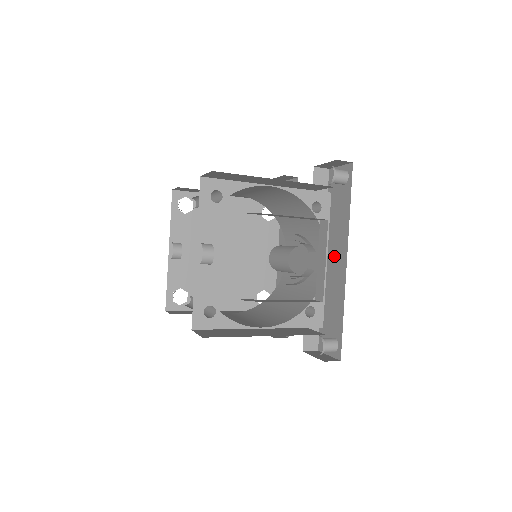
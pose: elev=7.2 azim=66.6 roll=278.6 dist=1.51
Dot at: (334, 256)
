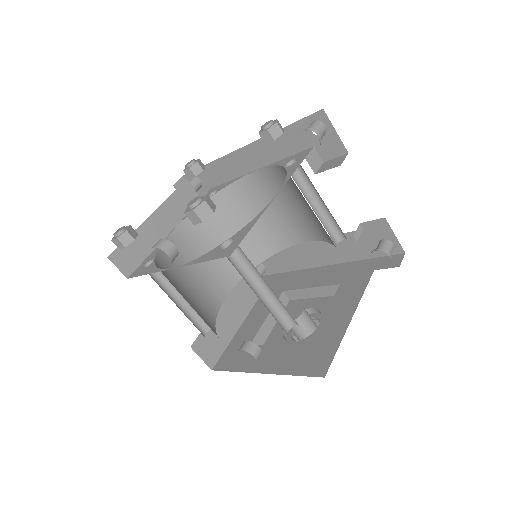
Dot at: (315, 250)
